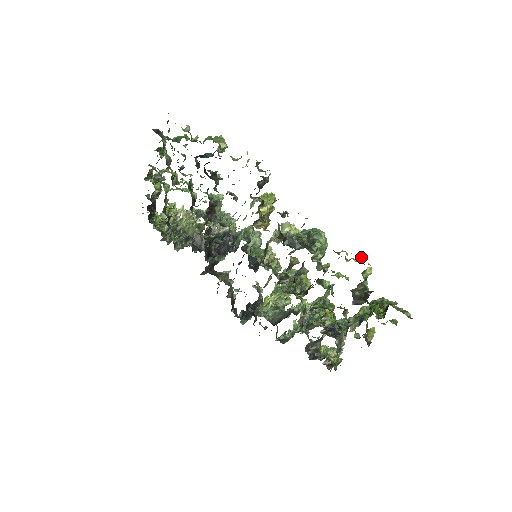
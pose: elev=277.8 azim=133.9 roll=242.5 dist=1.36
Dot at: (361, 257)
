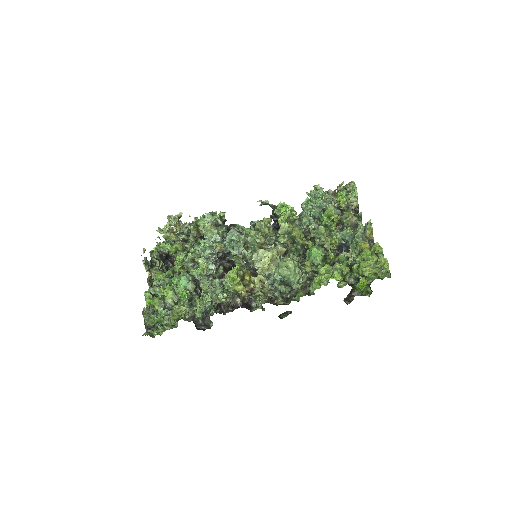
Dot at: (328, 281)
